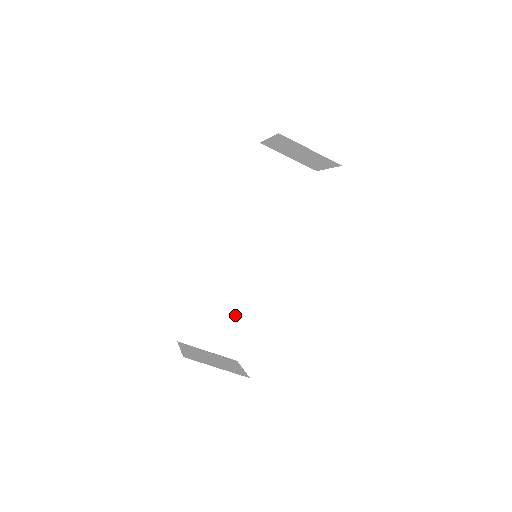
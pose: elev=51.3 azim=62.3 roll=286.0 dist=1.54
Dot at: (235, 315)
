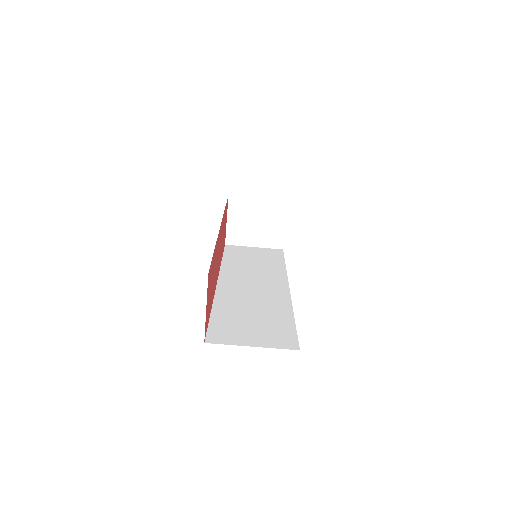
Dot at: (268, 318)
